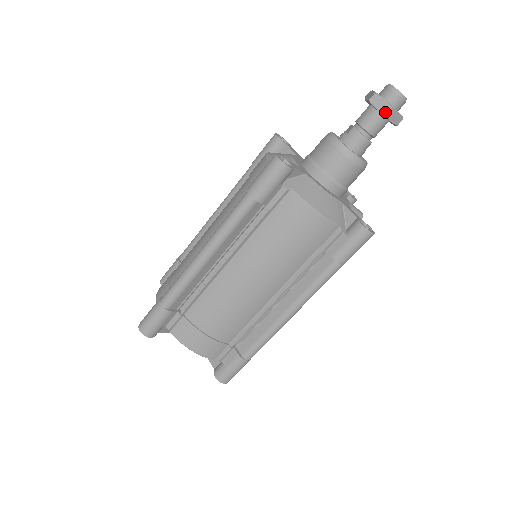
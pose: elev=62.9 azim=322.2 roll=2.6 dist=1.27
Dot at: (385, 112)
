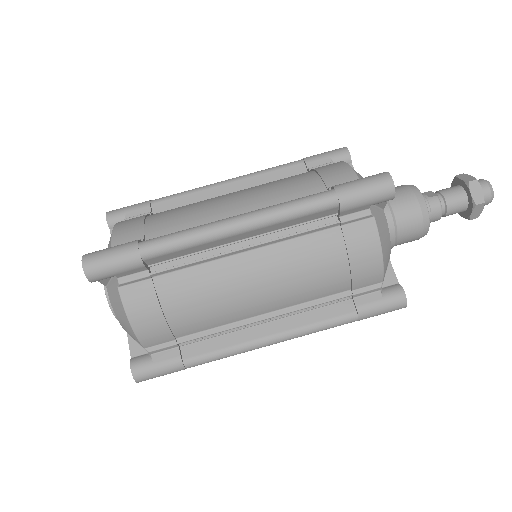
Dot at: (477, 202)
